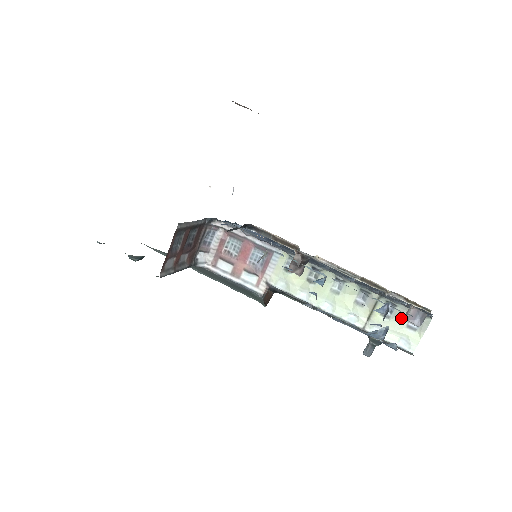
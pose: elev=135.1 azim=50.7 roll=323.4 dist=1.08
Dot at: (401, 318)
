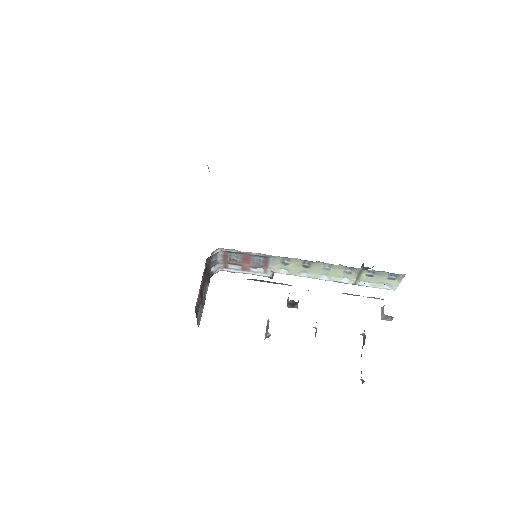
Dot at: (382, 276)
